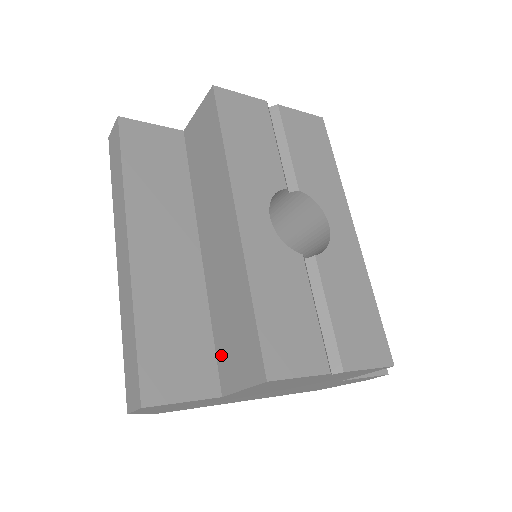
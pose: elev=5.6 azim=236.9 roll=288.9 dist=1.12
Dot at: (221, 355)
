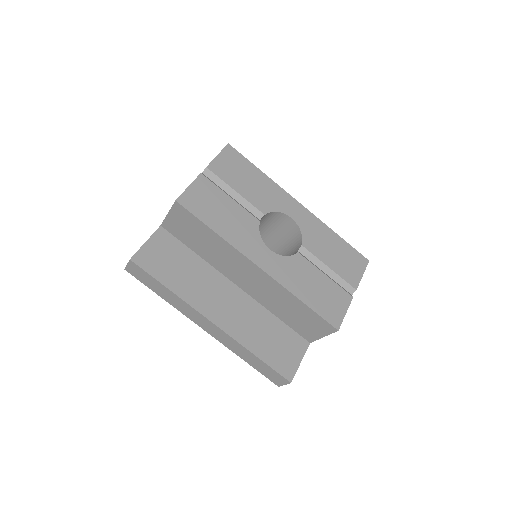
Dot at: (296, 328)
